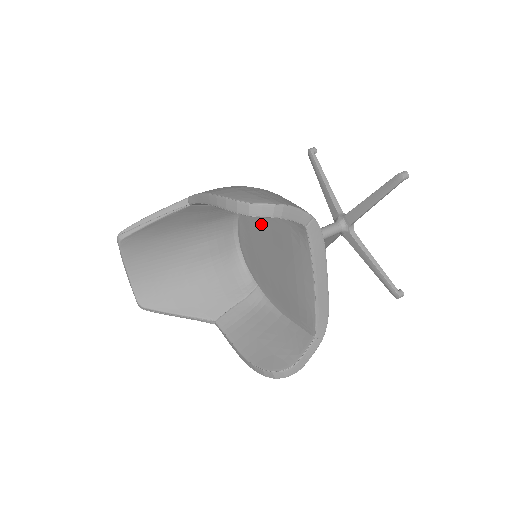
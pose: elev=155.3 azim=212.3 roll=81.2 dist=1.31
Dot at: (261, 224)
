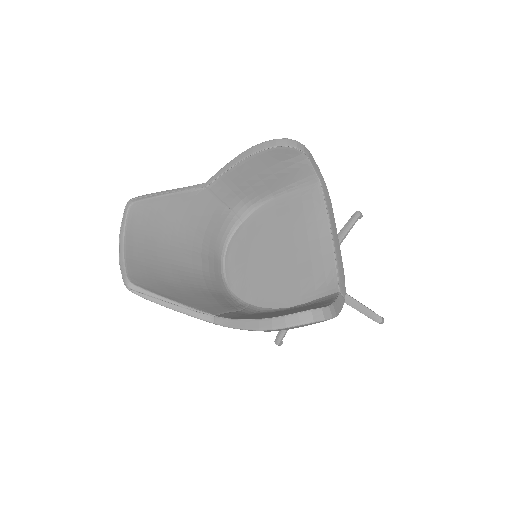
Dot at: (262, 224)
